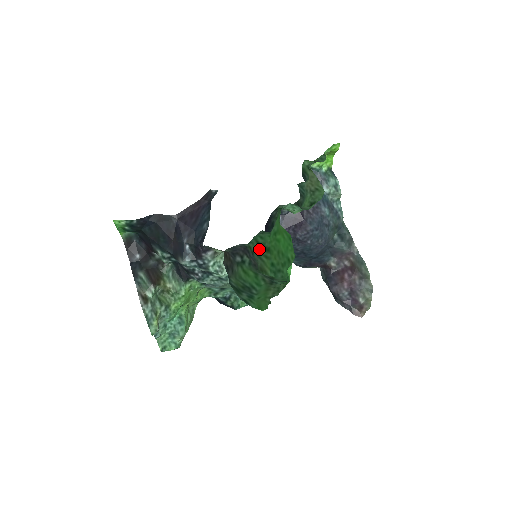
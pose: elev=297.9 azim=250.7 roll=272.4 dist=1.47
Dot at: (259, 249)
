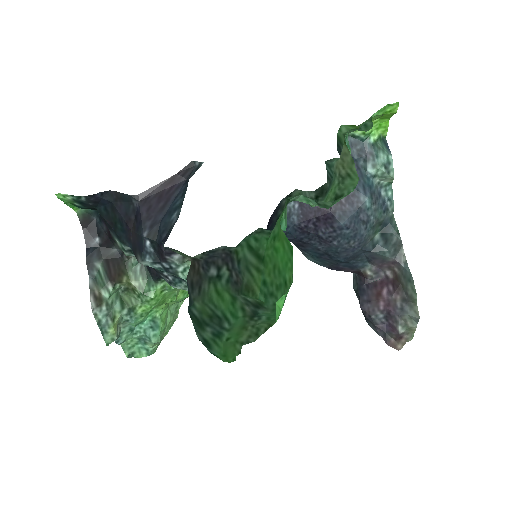
Dot at: (249, 257)
